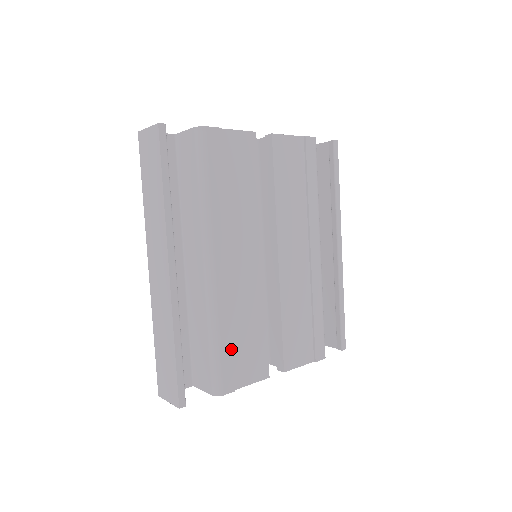
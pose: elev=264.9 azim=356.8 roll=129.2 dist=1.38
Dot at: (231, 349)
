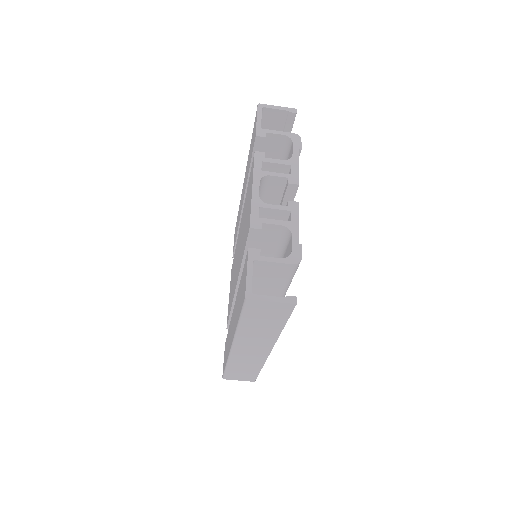
Dot at: occluded
